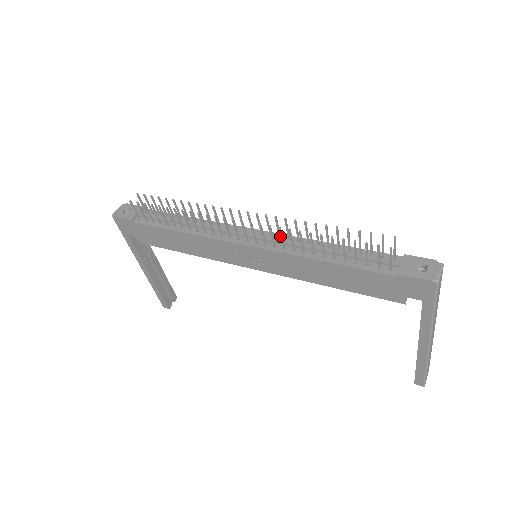
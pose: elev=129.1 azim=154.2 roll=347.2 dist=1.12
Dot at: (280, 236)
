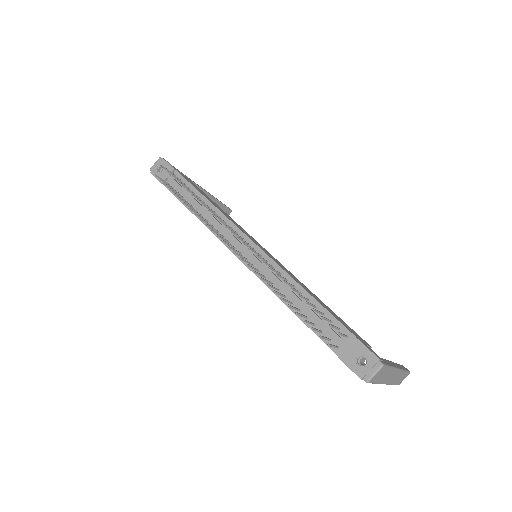
Dot at: (257, 273)
